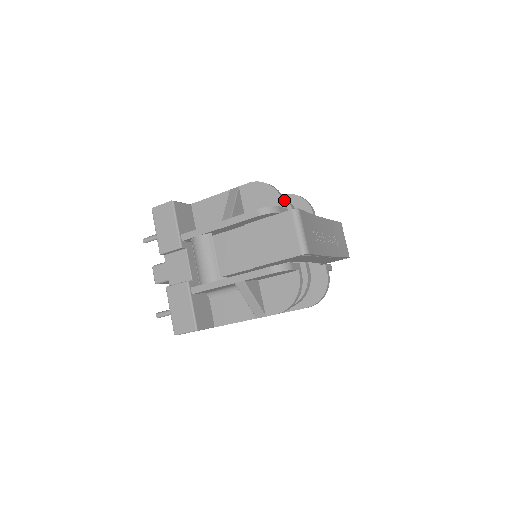
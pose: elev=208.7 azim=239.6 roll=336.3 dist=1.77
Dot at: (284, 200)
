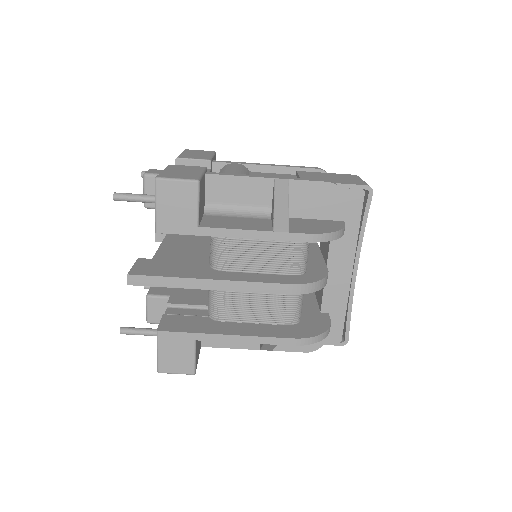
Dot at: occluded
